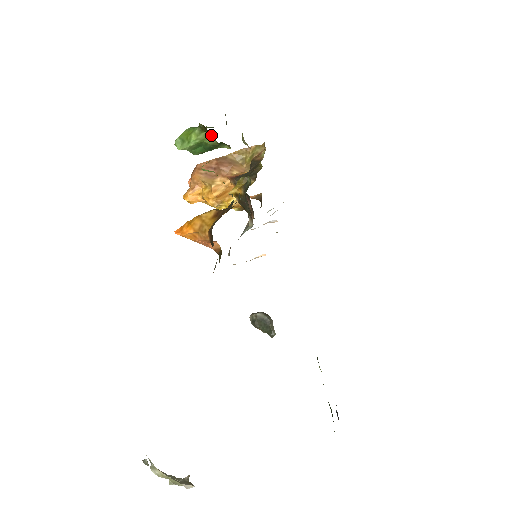
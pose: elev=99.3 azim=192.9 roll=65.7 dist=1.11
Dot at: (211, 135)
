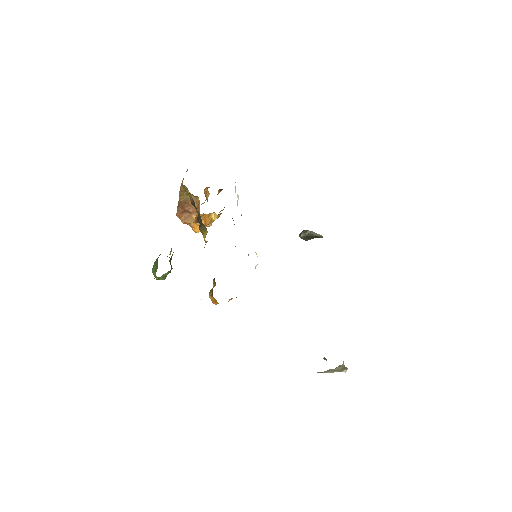
Dot at: occluded
